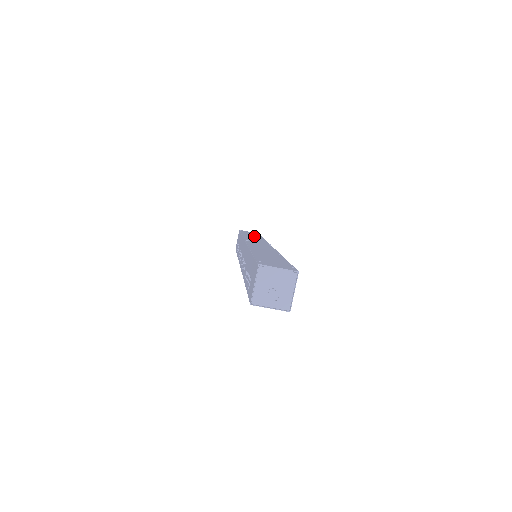
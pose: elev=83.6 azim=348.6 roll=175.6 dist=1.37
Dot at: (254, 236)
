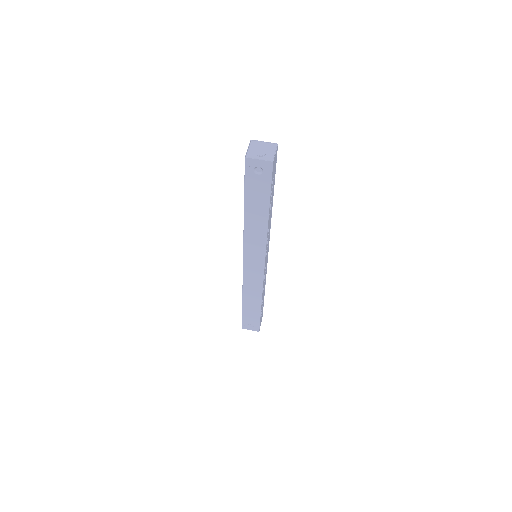
Dot at: occluded
